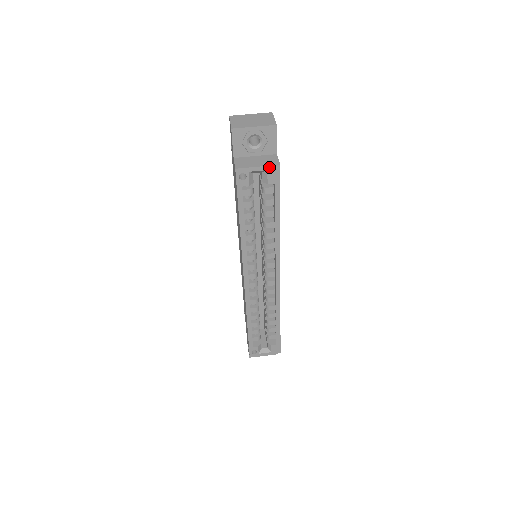
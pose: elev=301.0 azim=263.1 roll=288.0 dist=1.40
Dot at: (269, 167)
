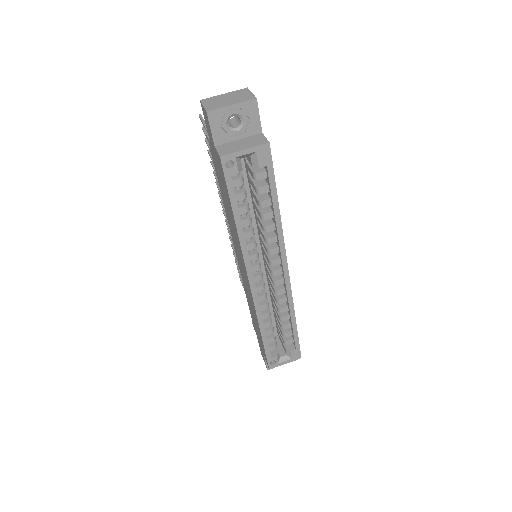
Dot at: (258, 148)
